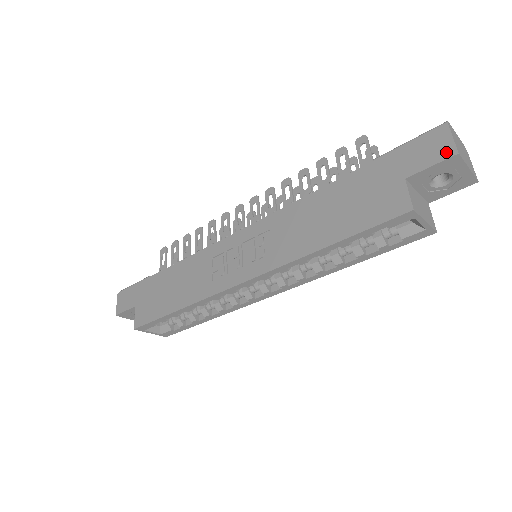
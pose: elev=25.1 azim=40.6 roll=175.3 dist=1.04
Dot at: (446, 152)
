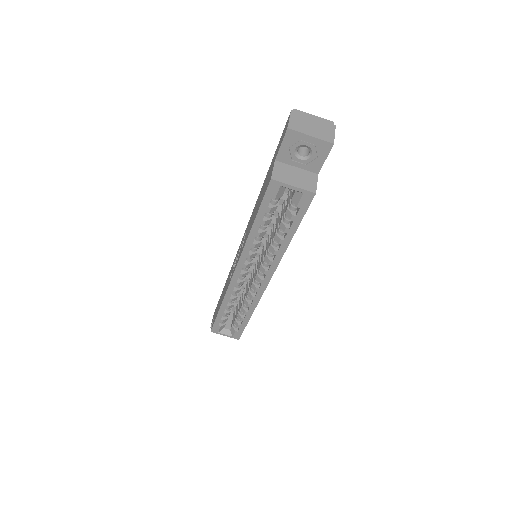
Dot at: (285, 131)
